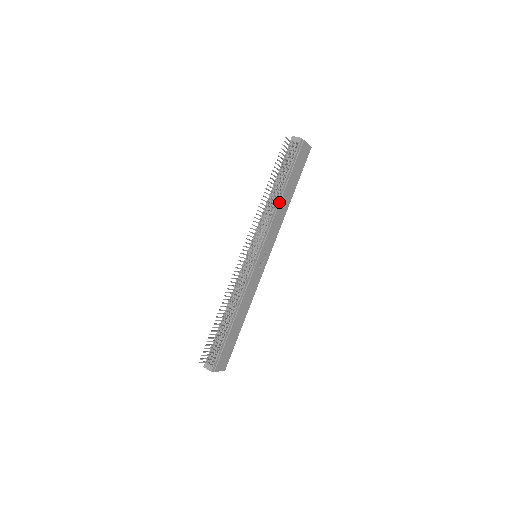
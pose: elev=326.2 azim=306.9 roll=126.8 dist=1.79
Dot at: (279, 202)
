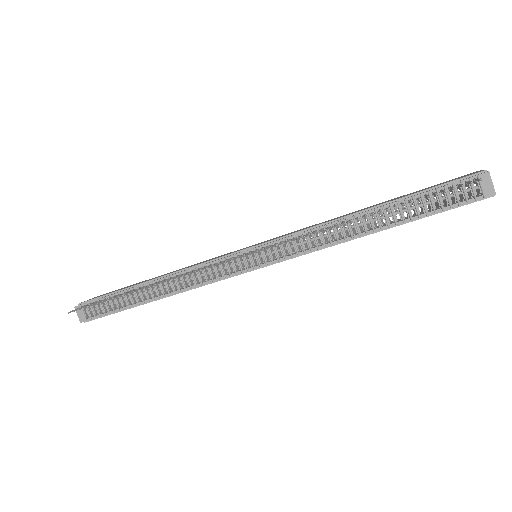
Dot at: (358, 237)
